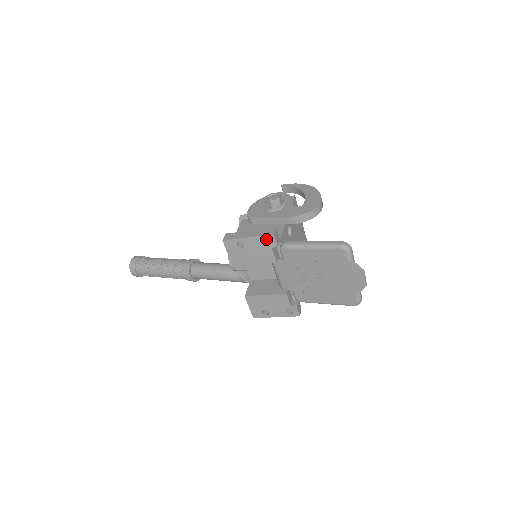
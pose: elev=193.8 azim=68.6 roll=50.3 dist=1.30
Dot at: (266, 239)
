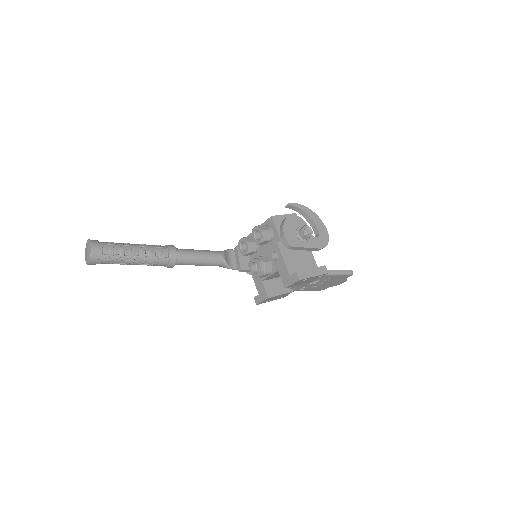
Dot at: occluded
